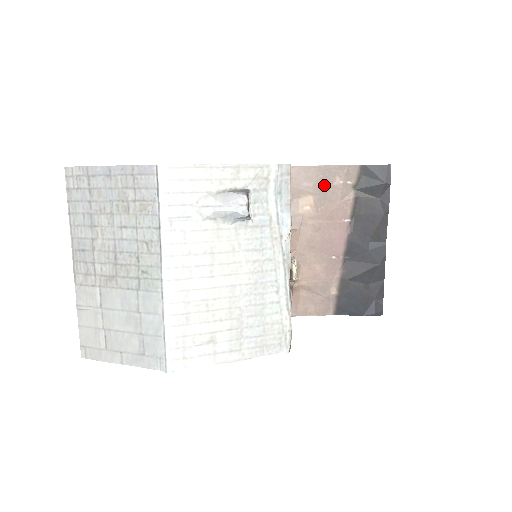
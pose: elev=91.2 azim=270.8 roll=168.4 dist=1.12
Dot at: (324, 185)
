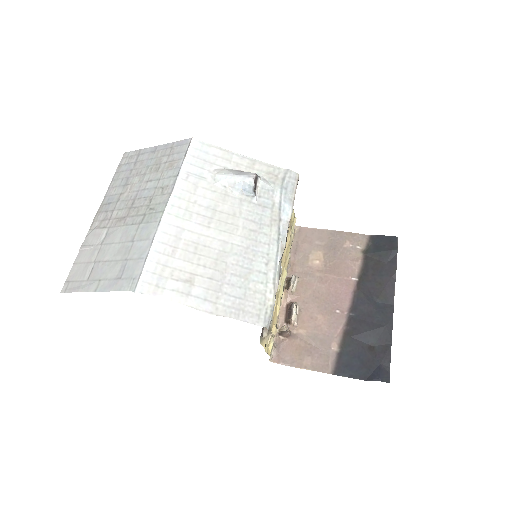
Dot at: (335, 246)
